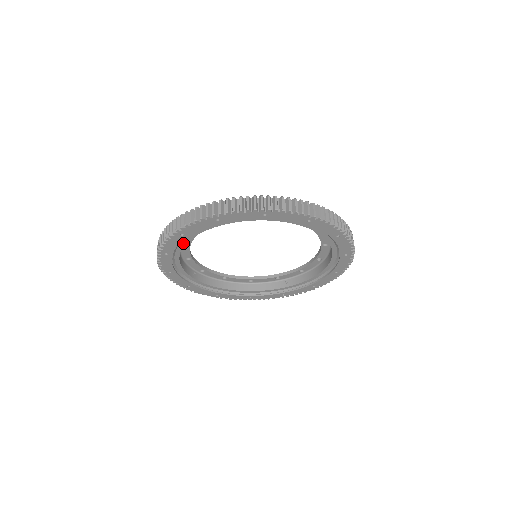
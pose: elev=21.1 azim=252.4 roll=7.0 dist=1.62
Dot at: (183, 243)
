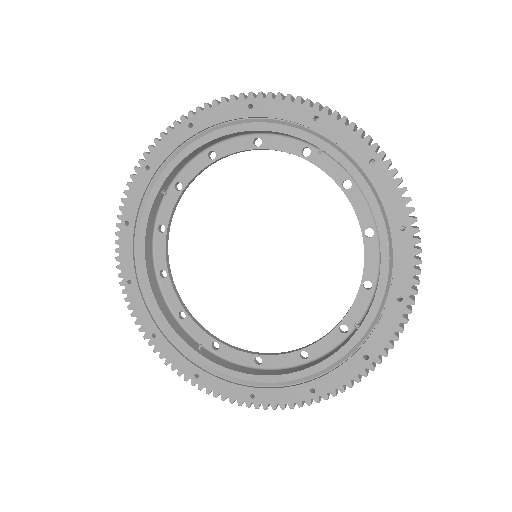
Dot at: (142, 251)
